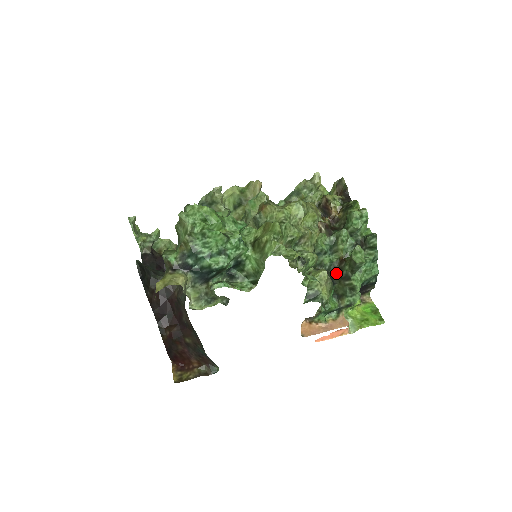
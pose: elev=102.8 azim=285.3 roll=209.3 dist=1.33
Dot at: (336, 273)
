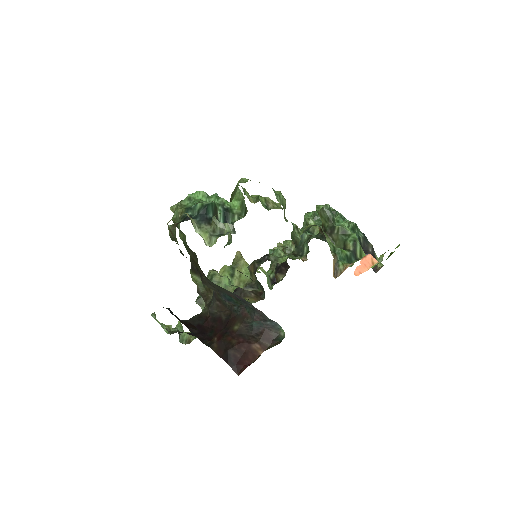
Dot at: (325, 237)
